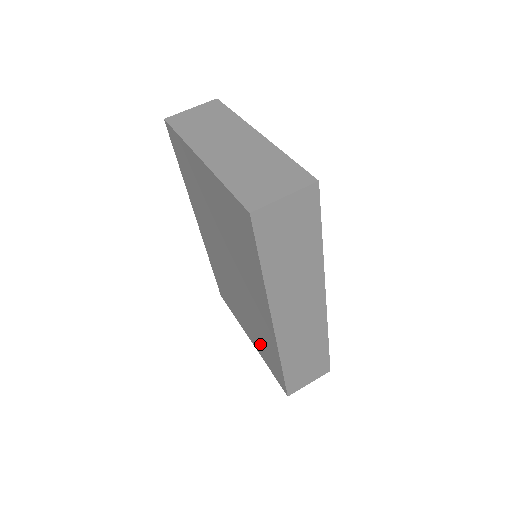
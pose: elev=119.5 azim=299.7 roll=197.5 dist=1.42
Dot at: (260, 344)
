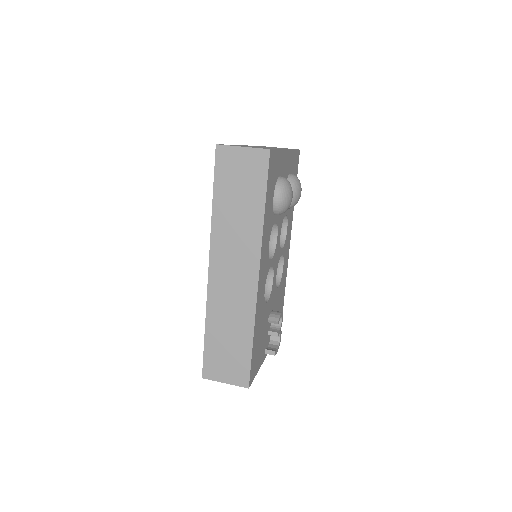
Dot at: occluded
